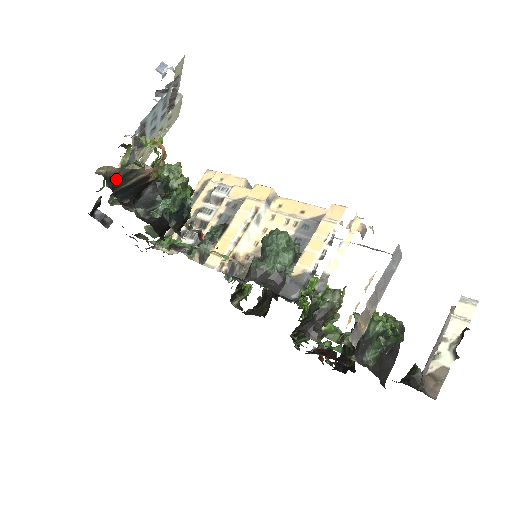
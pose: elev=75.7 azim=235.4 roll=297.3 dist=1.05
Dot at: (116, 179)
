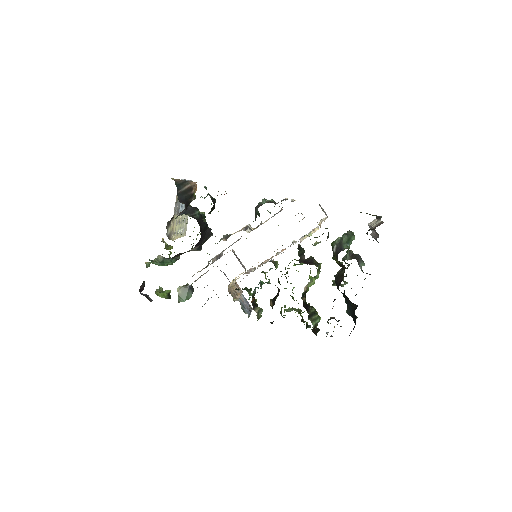
Dot at: (179, 184)
